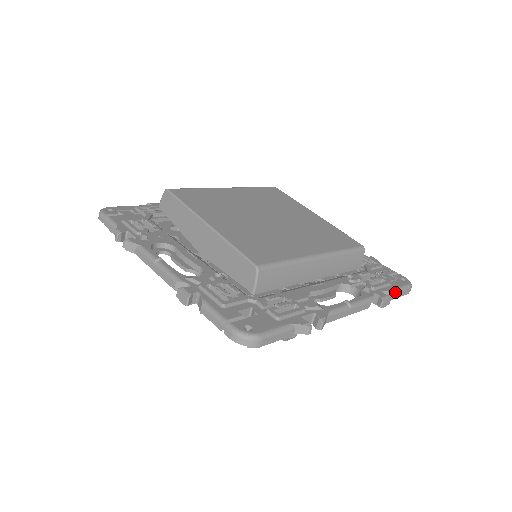
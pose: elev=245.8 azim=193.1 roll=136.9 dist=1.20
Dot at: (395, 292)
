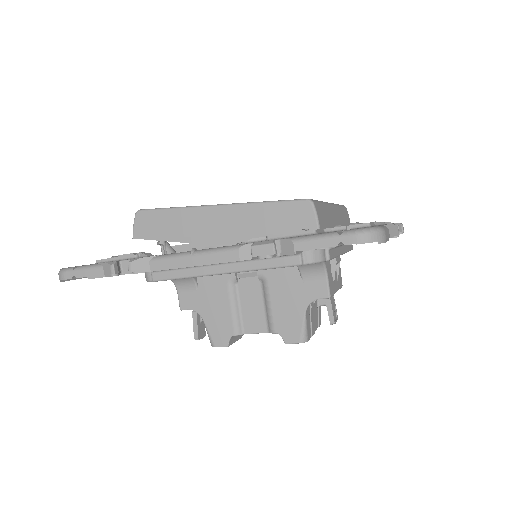
Dot at: occluded
